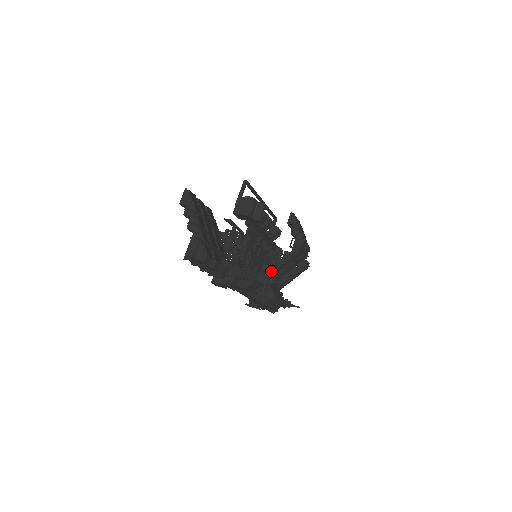
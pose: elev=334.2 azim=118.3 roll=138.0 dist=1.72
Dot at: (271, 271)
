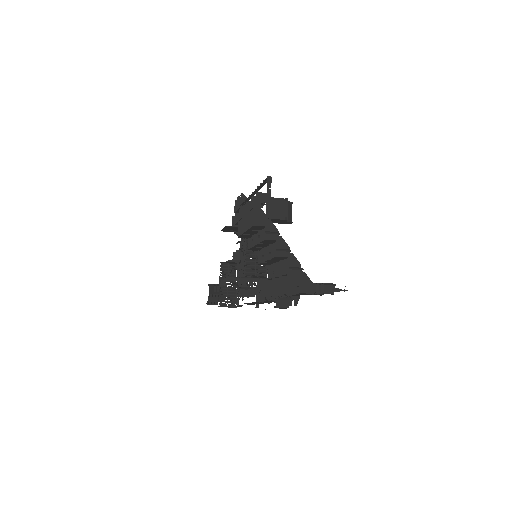
Dot at: (244, 264)
